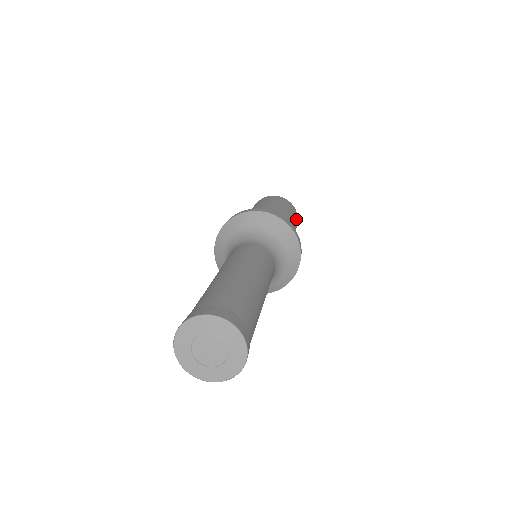
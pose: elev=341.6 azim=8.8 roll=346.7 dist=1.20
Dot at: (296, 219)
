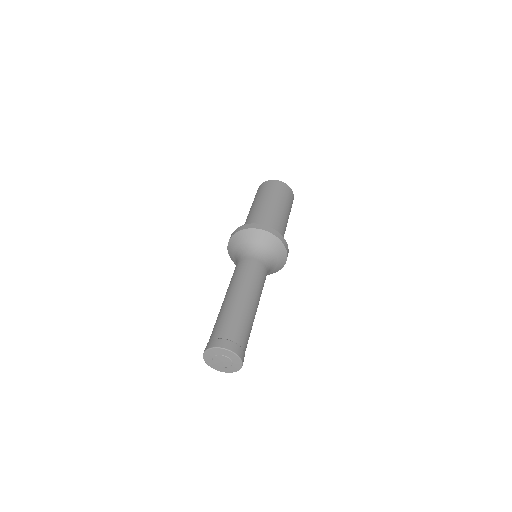
Dot at: (286, 193)
